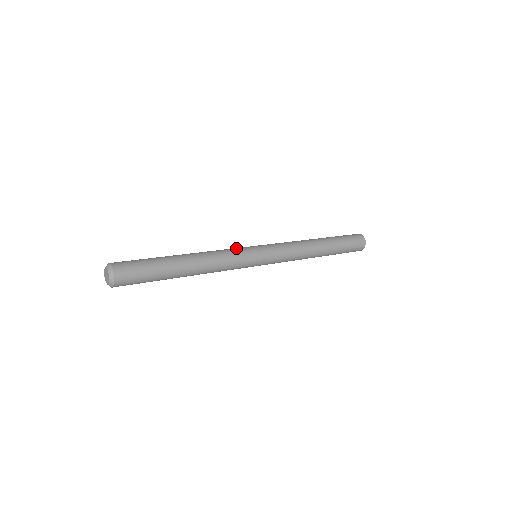
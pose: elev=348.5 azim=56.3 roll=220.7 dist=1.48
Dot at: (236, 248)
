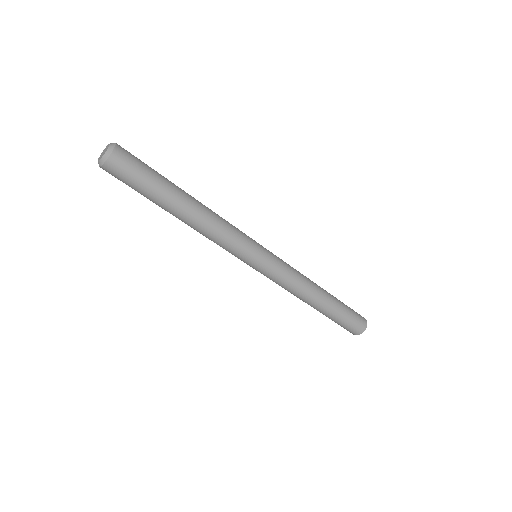
Dot at: occluded
